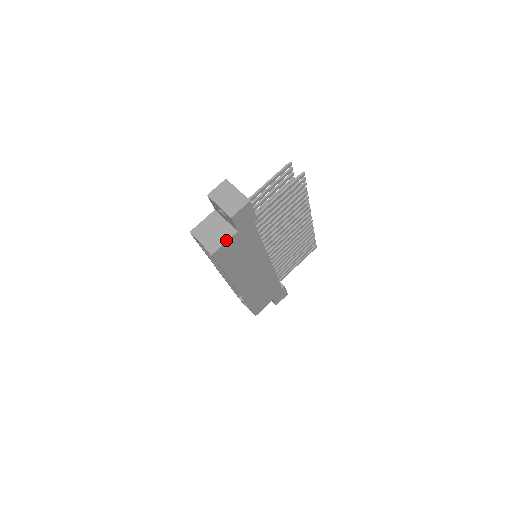
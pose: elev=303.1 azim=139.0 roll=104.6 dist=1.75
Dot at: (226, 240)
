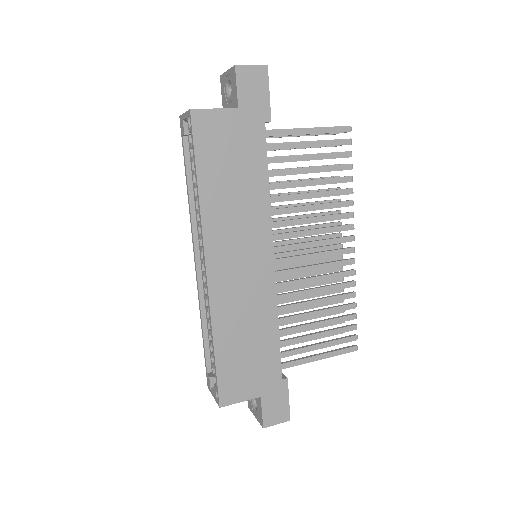
Dot at: (218, 108)
